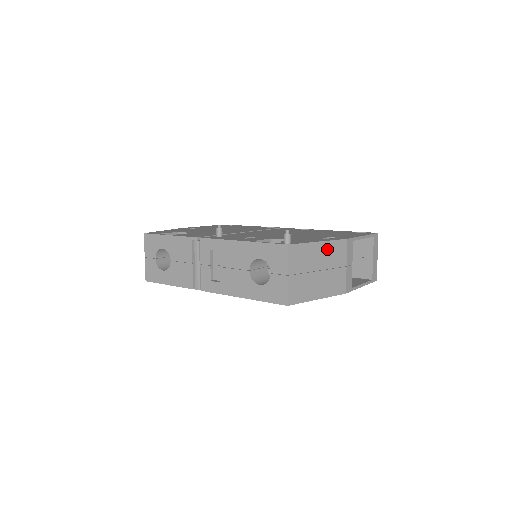
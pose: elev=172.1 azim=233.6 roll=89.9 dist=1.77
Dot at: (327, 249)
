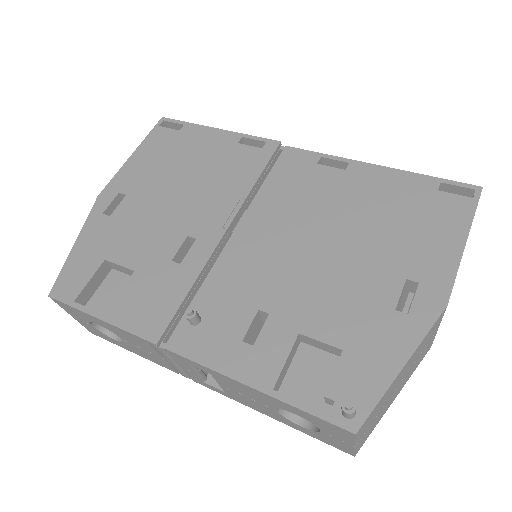
Dot at: (414, 354)
